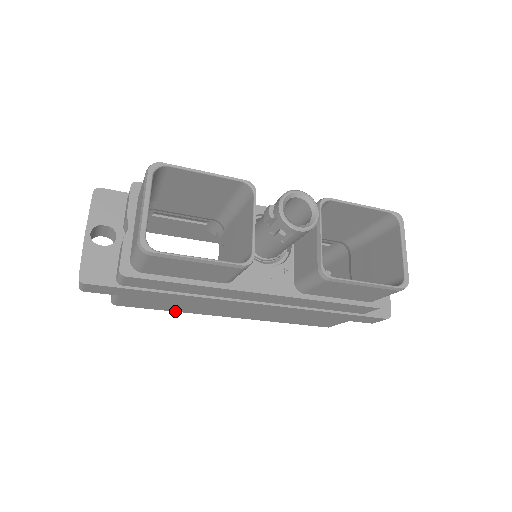
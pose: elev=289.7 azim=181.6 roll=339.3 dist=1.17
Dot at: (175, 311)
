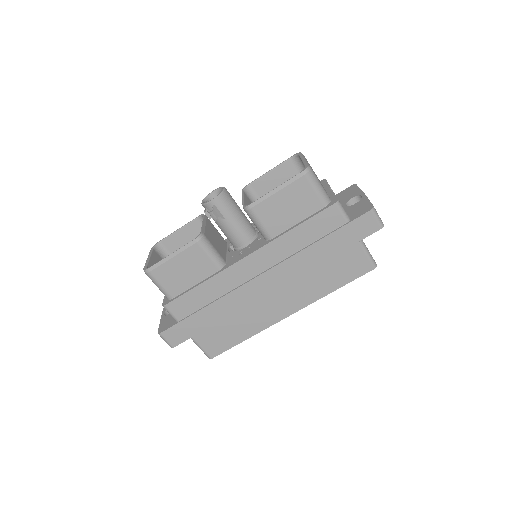
Dot at: (249, 337)
